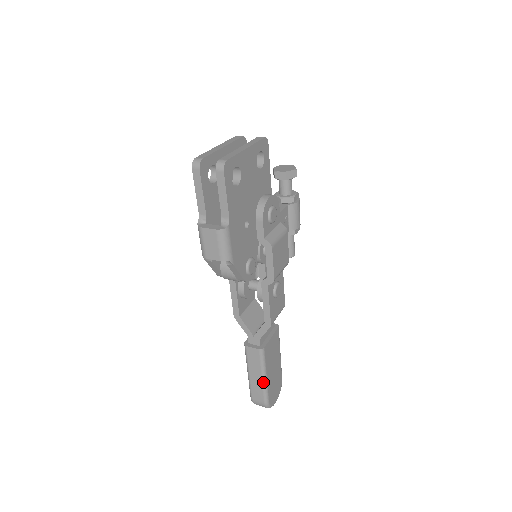
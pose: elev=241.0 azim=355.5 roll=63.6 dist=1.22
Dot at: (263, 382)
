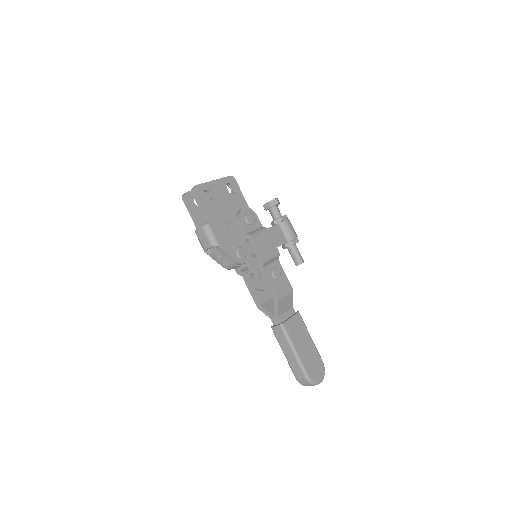
Dot at: (295, 356)
